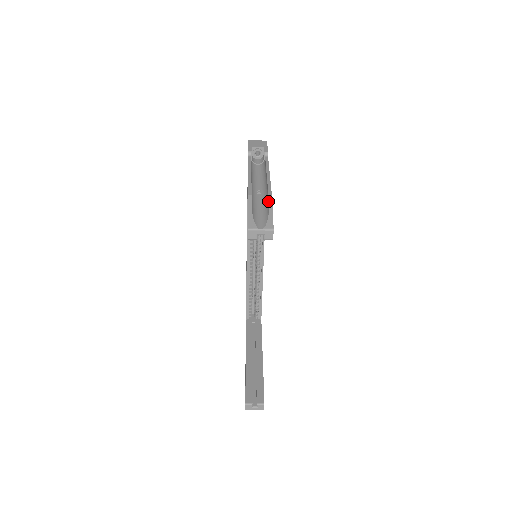
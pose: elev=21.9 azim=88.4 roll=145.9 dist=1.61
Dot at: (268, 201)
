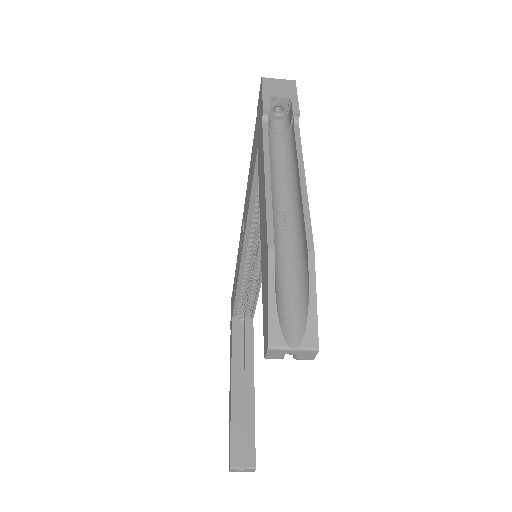
Dot at: (306, 266)
